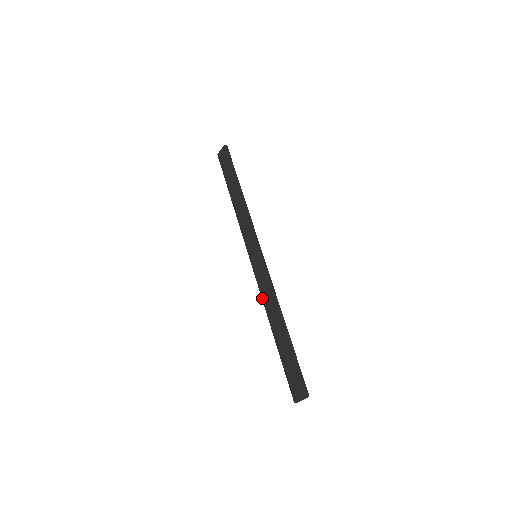
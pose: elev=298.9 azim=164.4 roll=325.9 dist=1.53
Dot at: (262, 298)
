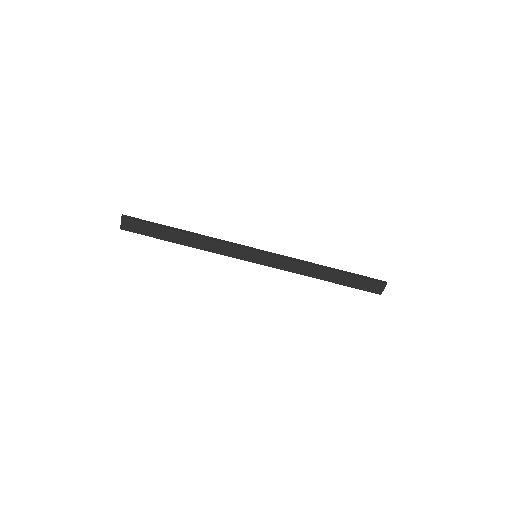
Dot at: (293, 272)
